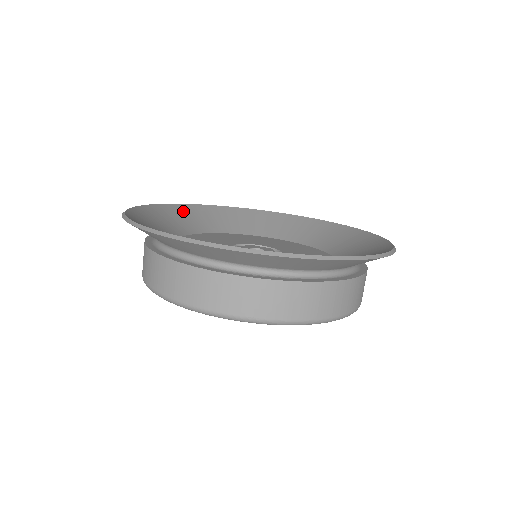
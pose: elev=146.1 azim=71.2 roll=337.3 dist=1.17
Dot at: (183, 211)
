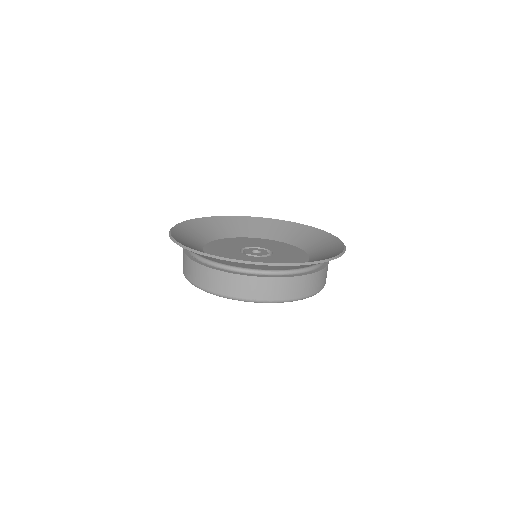
Dot at: (269, 223)
